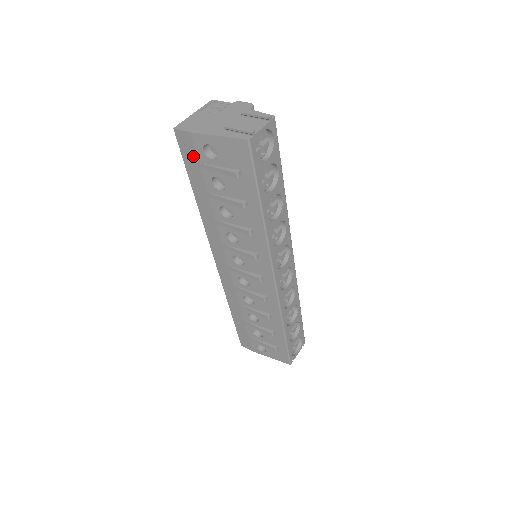
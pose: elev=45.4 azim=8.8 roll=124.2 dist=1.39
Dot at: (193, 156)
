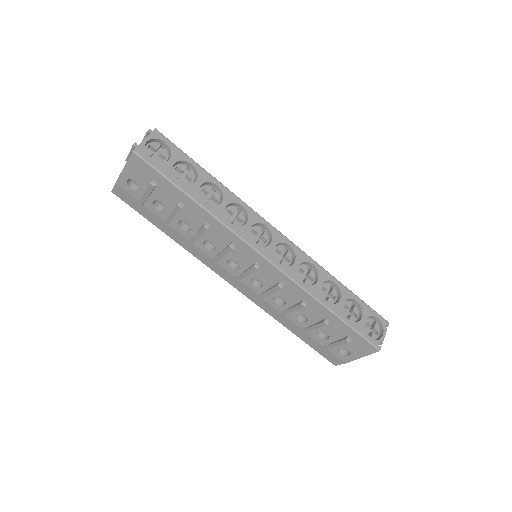
Dot at: (133, 200)
